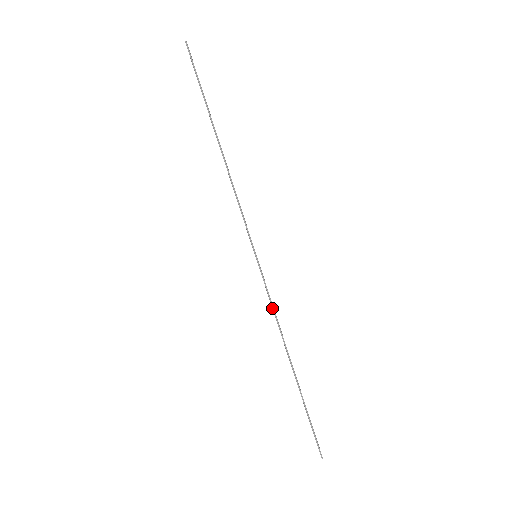
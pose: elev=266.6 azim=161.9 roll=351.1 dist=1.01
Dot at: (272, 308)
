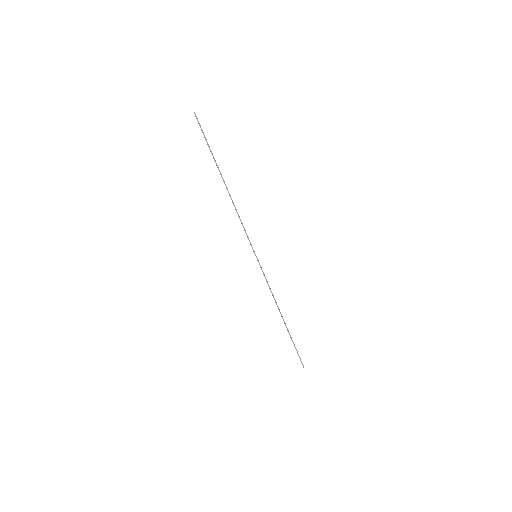
Dot at: occluded
